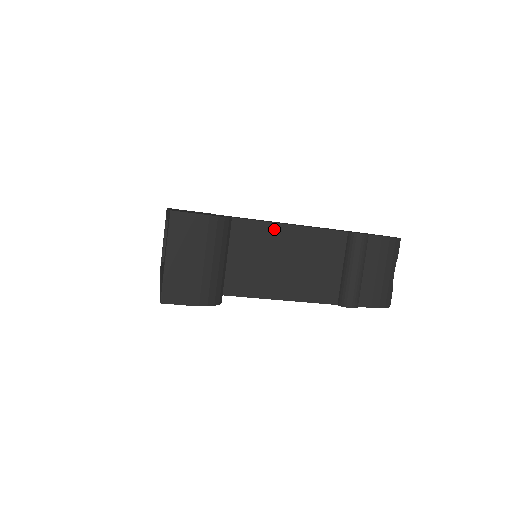
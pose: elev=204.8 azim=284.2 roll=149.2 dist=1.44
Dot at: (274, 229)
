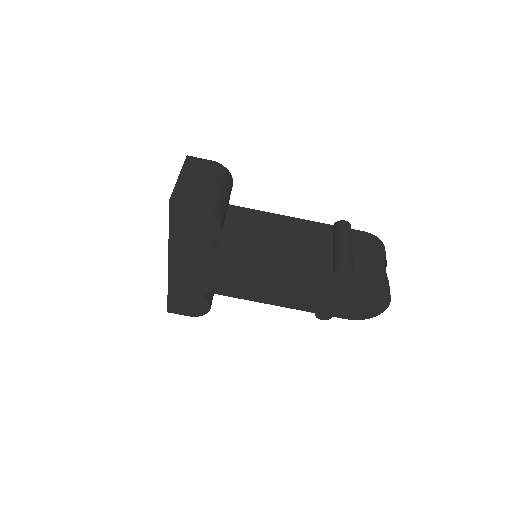
Dot at: (269, 216)
